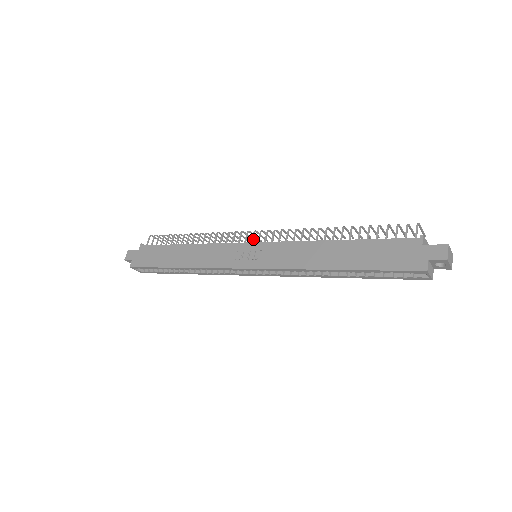
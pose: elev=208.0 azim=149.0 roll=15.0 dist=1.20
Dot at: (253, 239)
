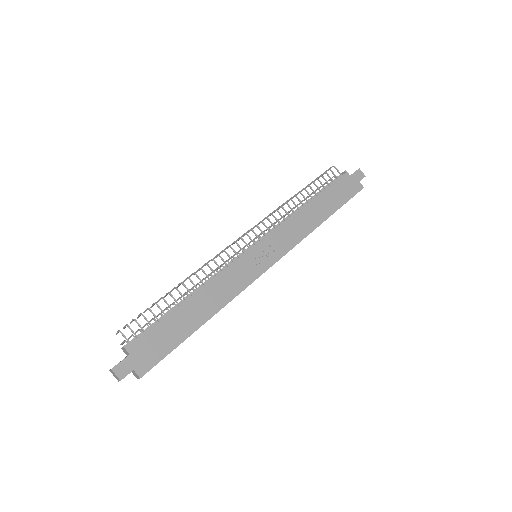
Dot at: (223, 251)
